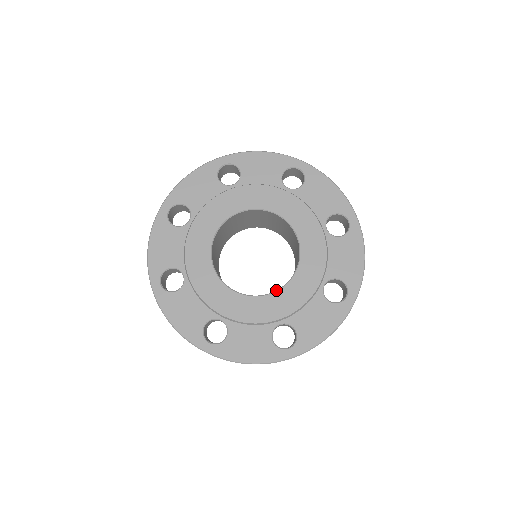
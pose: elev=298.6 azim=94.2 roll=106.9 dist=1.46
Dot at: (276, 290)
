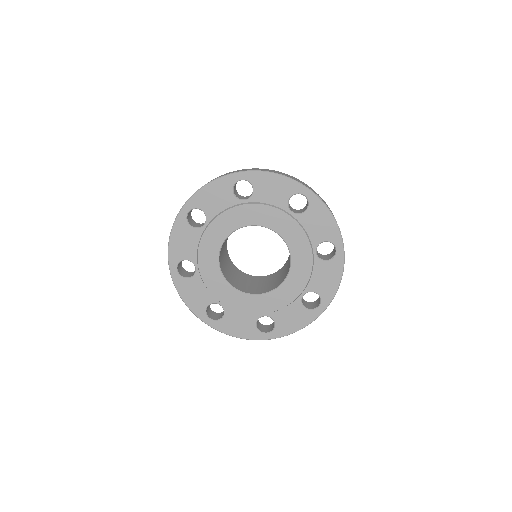
Dot at: (265, 292)
